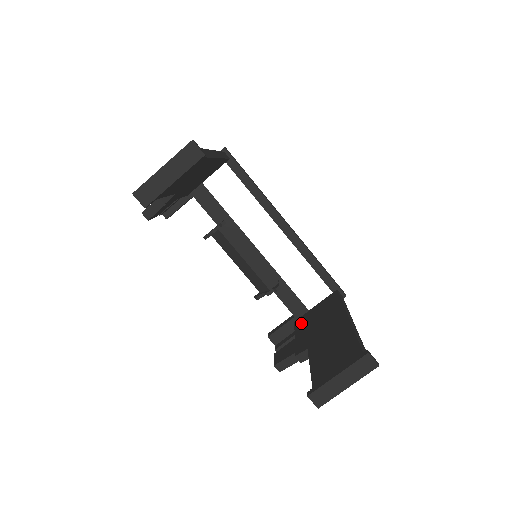
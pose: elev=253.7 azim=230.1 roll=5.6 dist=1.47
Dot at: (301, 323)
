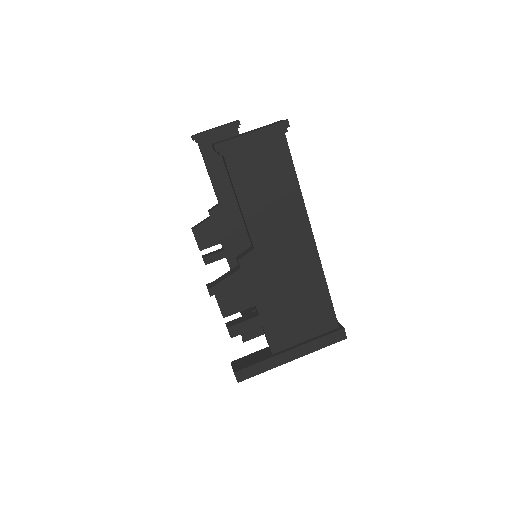
Dot at: occluded
